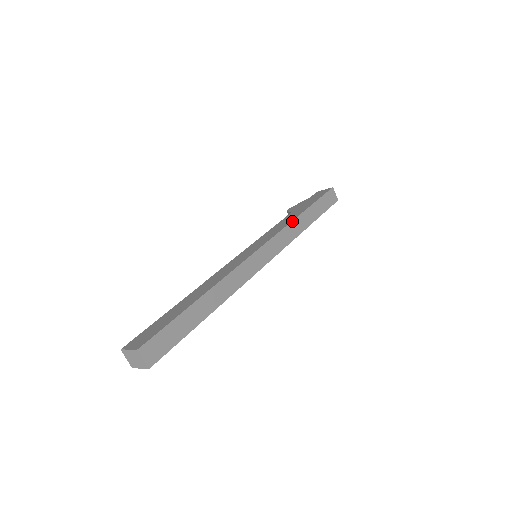
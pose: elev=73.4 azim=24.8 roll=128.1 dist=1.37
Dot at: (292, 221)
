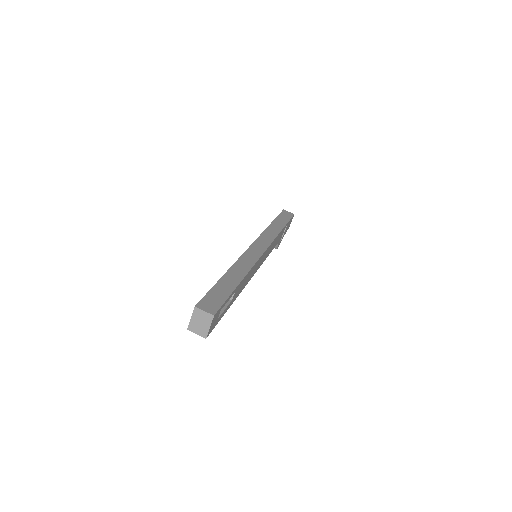
Dot at: (266, 229)
